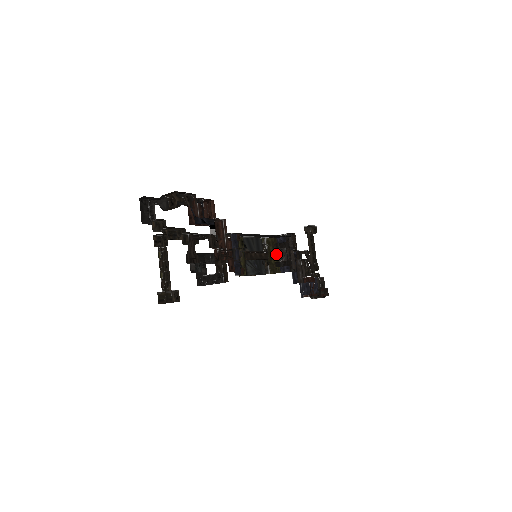
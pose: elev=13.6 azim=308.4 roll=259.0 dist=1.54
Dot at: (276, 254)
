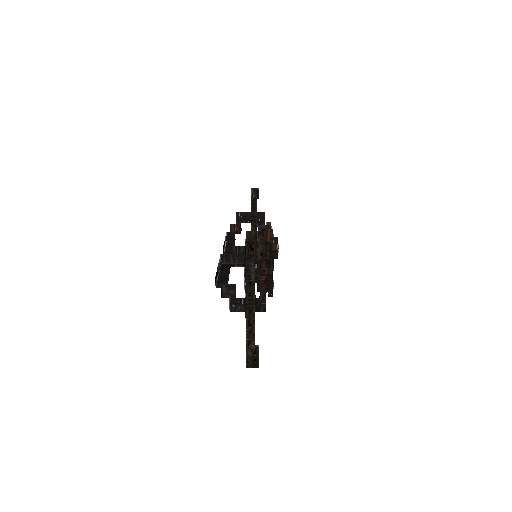
Dot at: occluded
